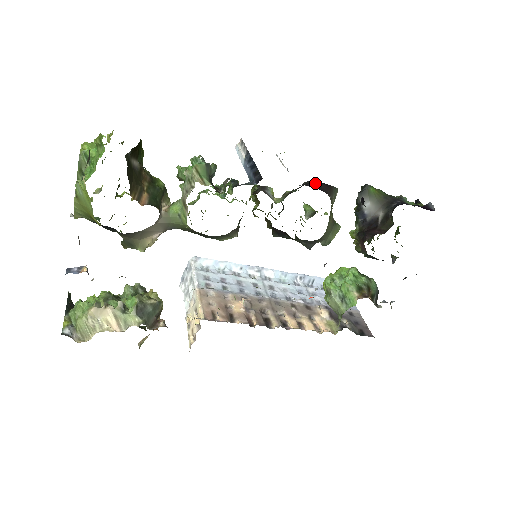
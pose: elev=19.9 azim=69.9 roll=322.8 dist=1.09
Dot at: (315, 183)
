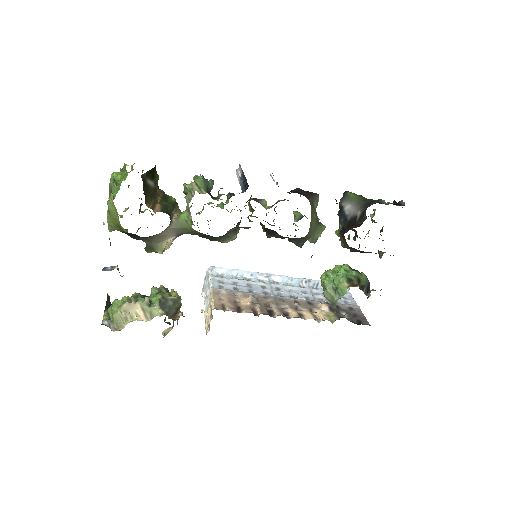
Dot at: (298, 191)
